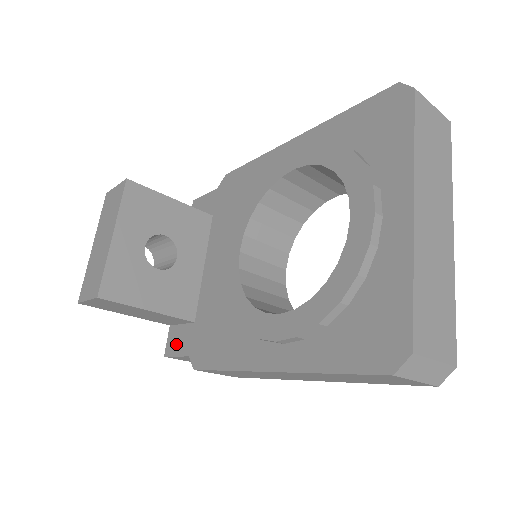
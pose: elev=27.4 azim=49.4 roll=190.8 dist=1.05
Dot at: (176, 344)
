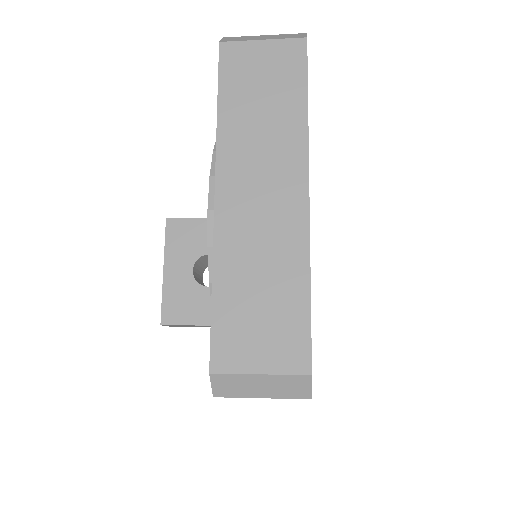
Dot at: occluded
